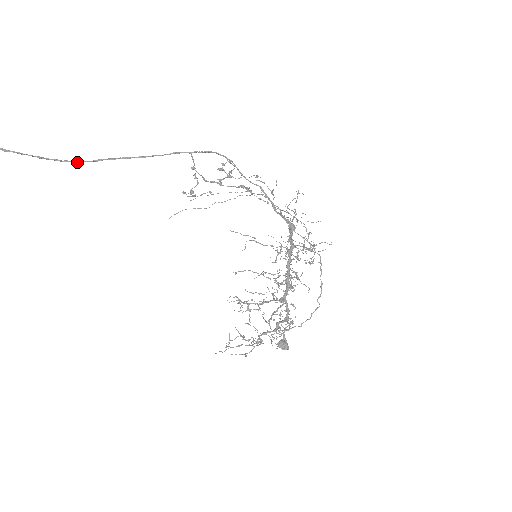
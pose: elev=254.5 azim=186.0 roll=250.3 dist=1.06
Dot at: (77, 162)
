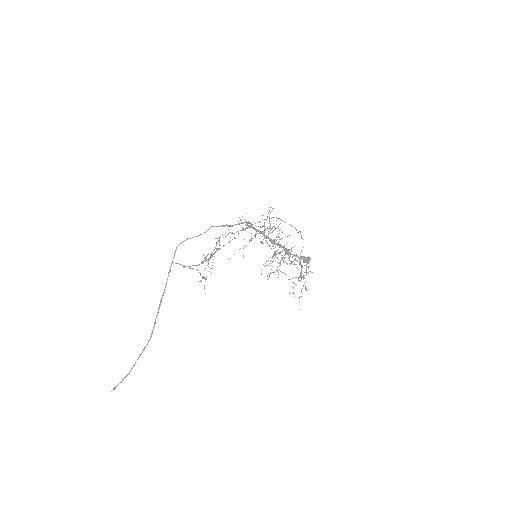
Dot at: occluded
